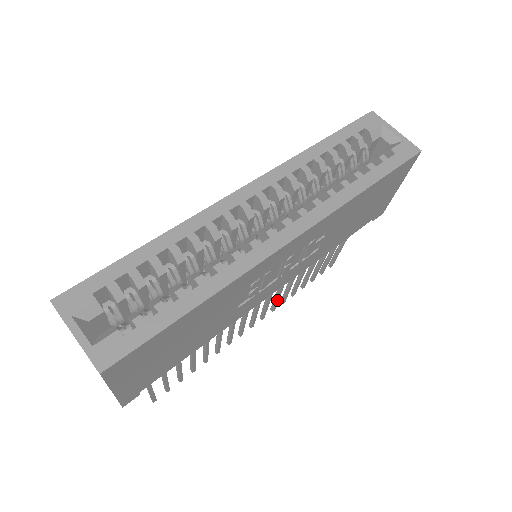
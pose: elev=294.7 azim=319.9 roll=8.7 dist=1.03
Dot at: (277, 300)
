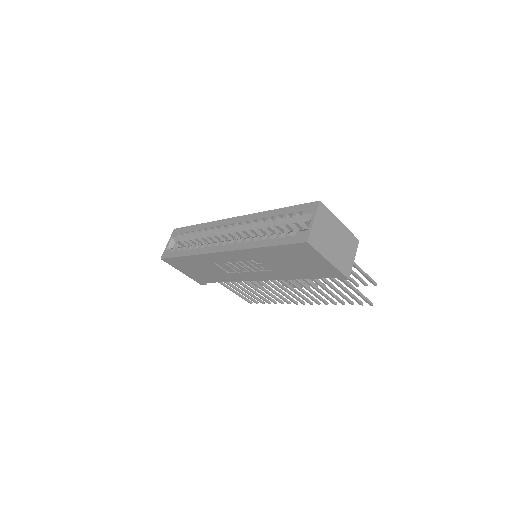
Dot at: (308, 296)
